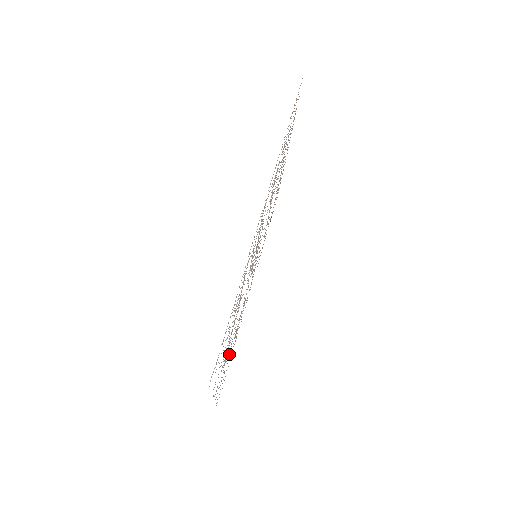
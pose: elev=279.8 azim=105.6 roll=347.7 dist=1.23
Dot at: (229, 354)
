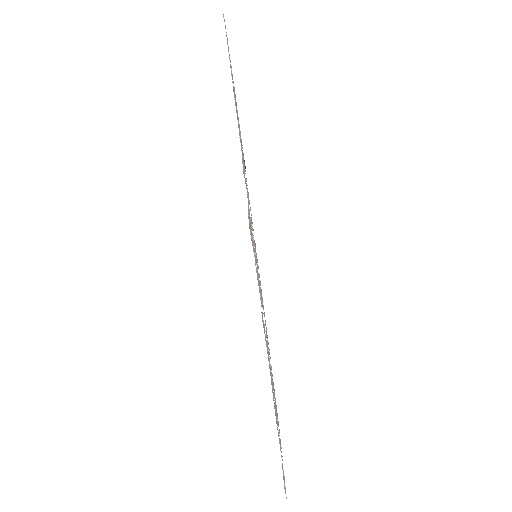
Dot at: (269, 354)
